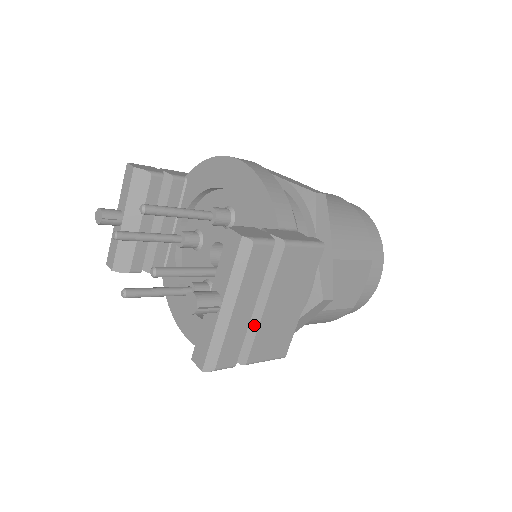
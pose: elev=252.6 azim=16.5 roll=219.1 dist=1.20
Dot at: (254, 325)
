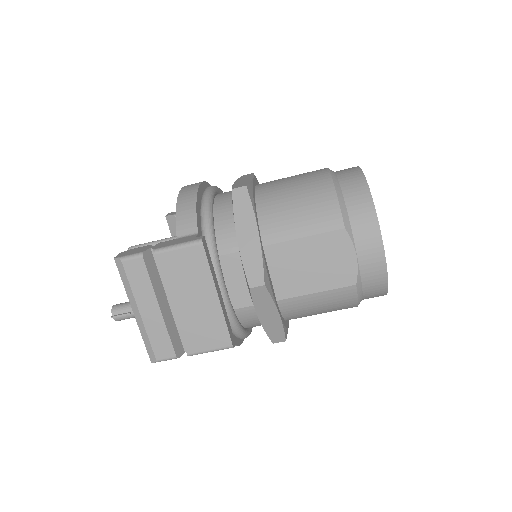
Dot at: occluded
